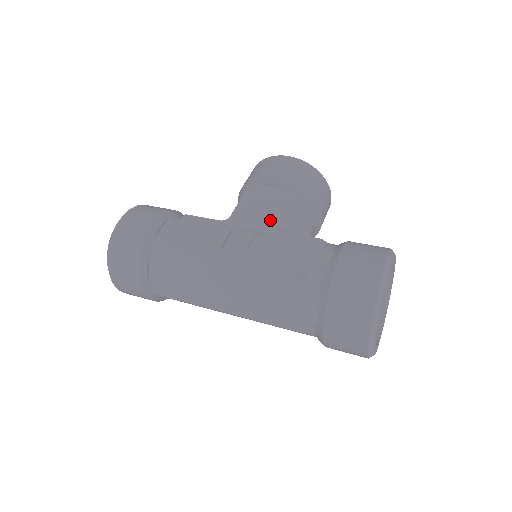
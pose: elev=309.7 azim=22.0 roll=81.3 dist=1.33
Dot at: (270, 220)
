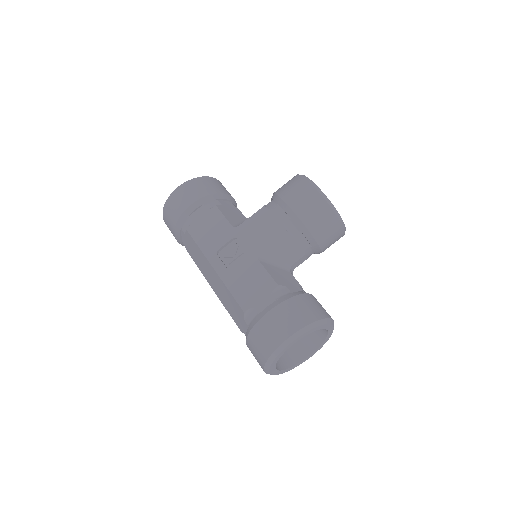
Dot at: (260, 245)
